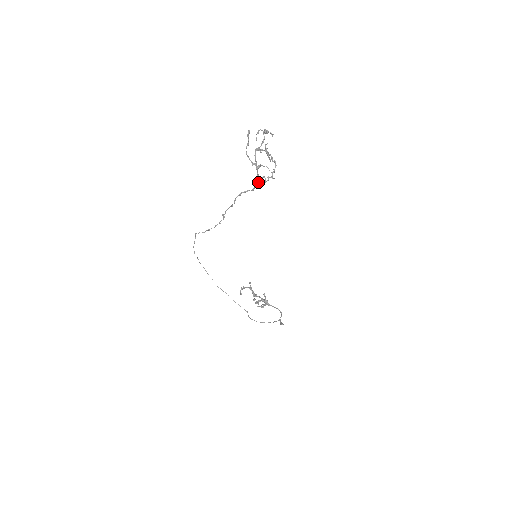
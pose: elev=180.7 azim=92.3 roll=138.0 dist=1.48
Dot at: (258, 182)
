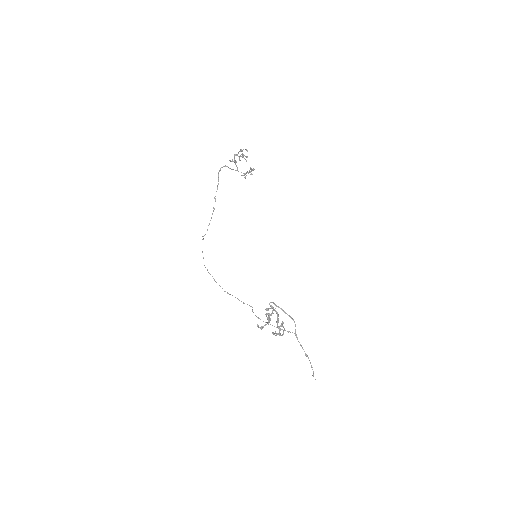
Dot at: (238, 171)
